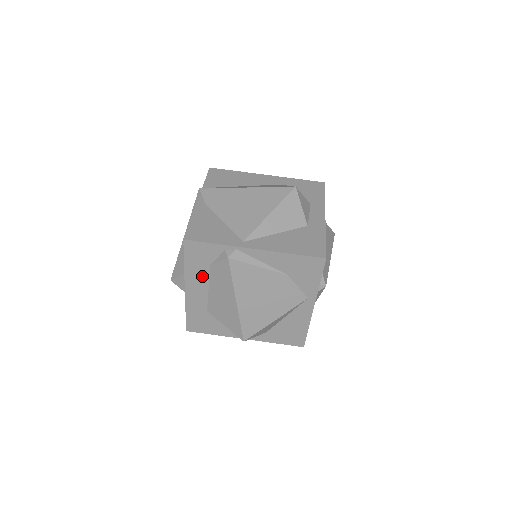
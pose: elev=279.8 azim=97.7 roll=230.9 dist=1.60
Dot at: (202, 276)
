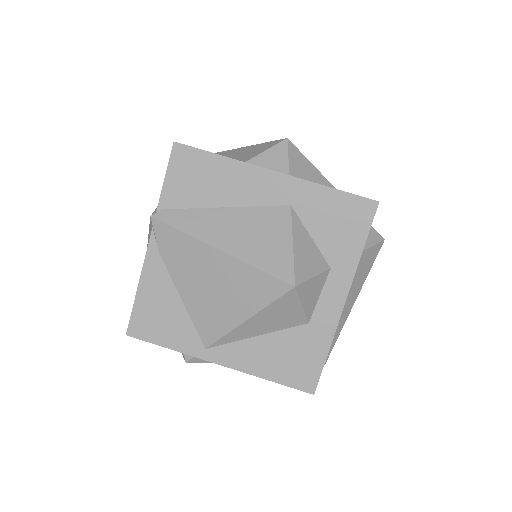
Dot at: occluded
